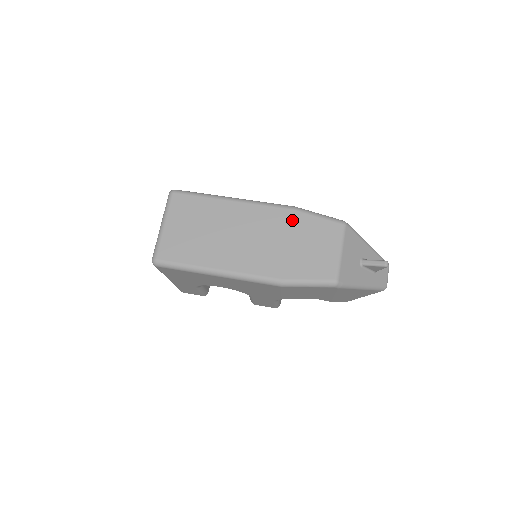
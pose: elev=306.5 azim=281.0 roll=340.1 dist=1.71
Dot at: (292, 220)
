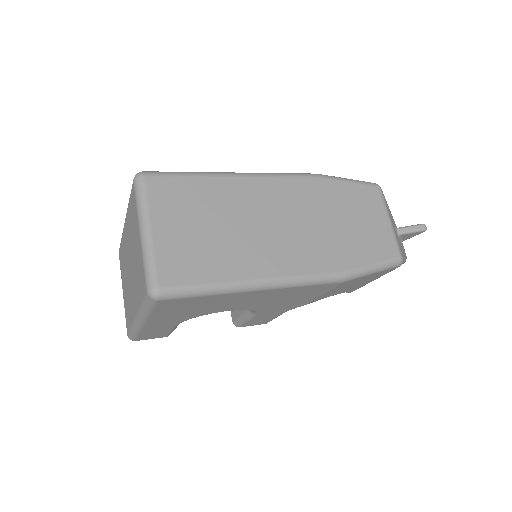
Dot at: (324, 191)
